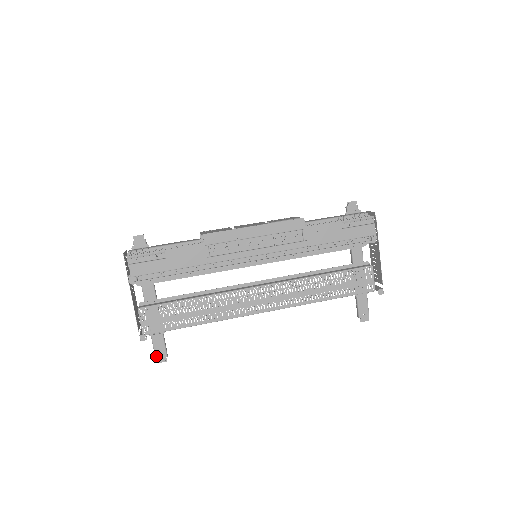
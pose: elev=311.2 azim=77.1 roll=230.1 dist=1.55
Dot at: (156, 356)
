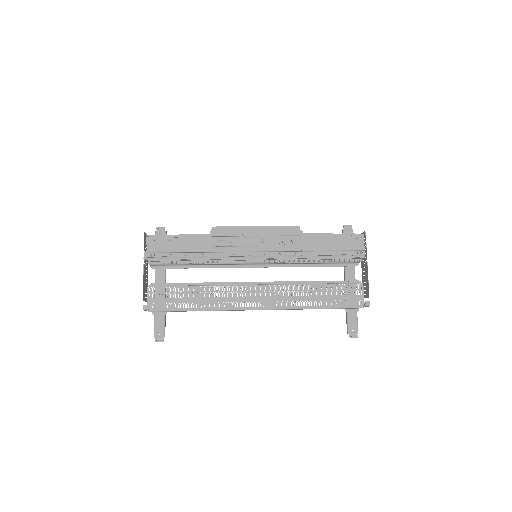
Dot at: (155, 335)
